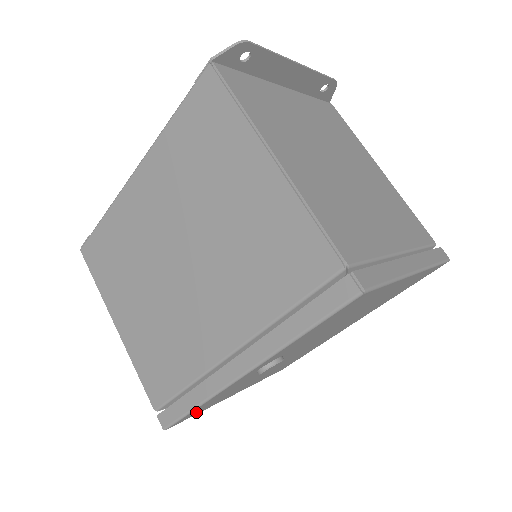
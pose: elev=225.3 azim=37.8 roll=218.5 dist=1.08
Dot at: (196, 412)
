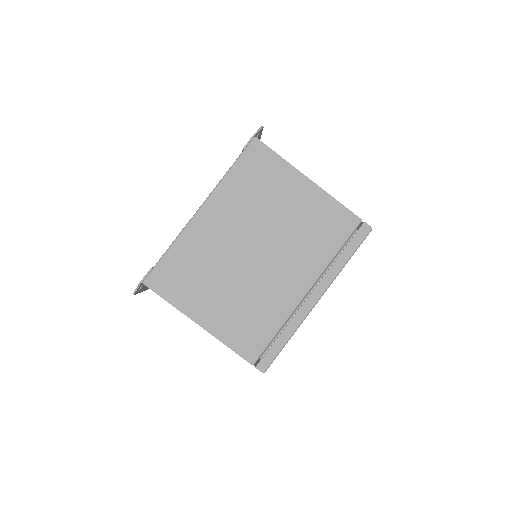
Dot at: occluded
